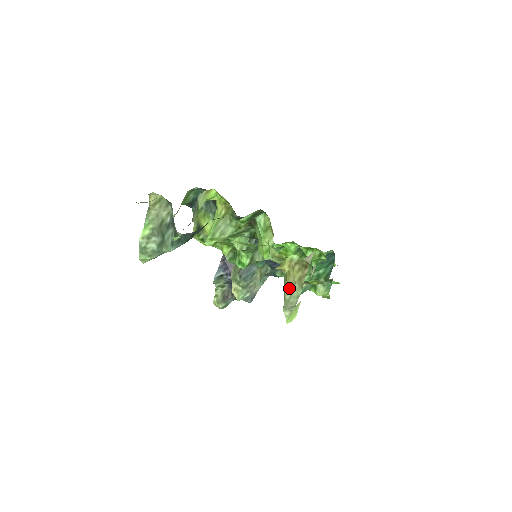
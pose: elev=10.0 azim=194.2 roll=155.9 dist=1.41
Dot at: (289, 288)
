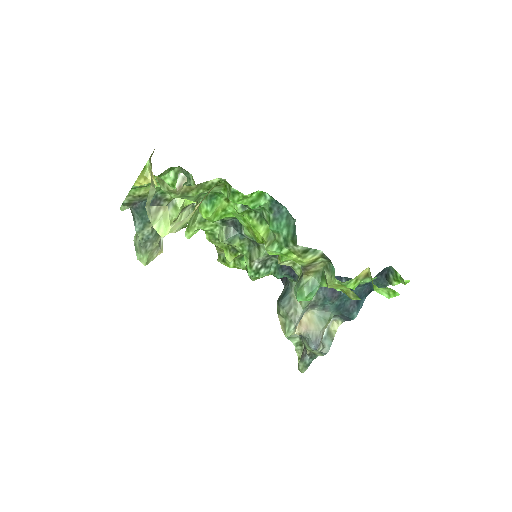
Dot at: occluded
